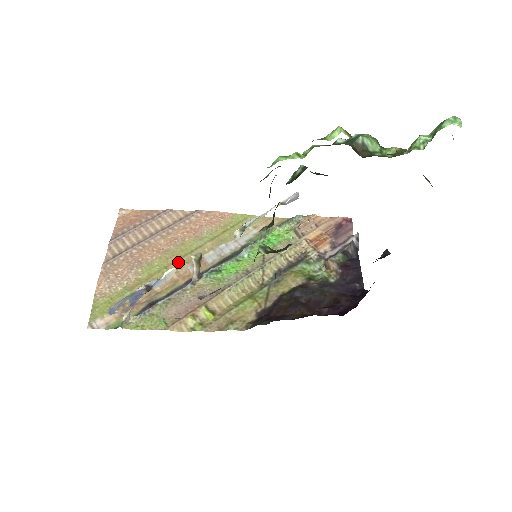
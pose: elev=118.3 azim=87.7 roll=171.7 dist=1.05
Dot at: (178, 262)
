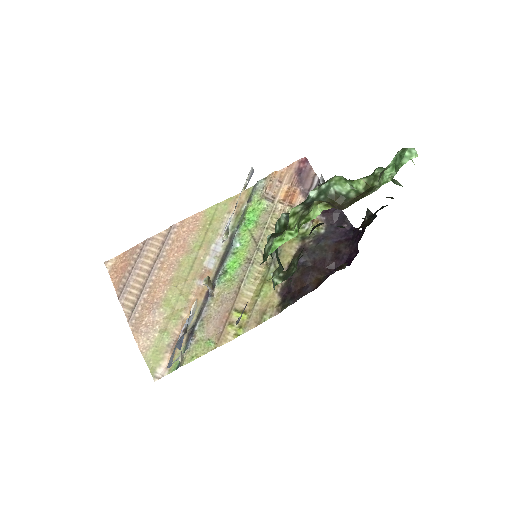
Dot at: (187, 283)
